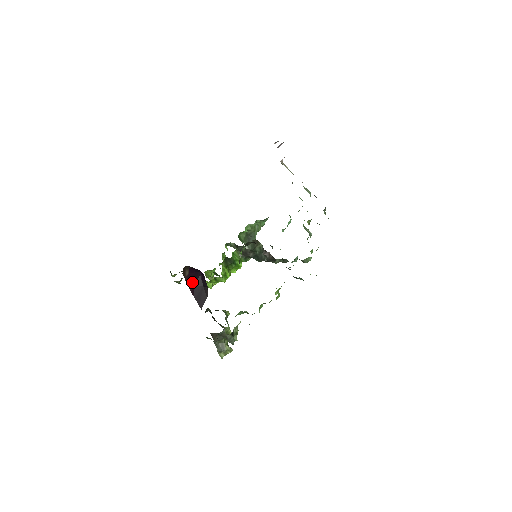
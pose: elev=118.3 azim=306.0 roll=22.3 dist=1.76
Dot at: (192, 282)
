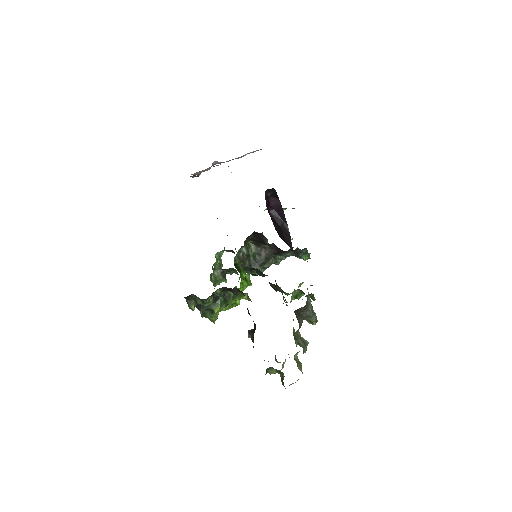
Dot at: occluded
